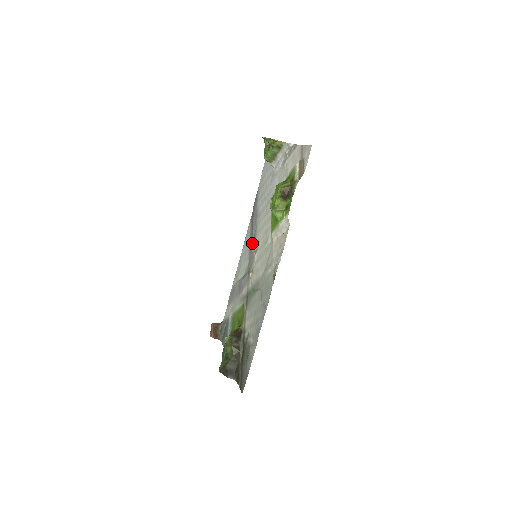
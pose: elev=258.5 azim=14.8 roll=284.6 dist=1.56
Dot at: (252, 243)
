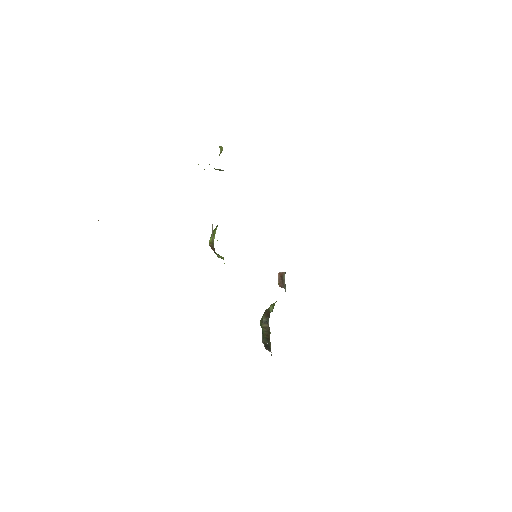
Dot at: occluded
